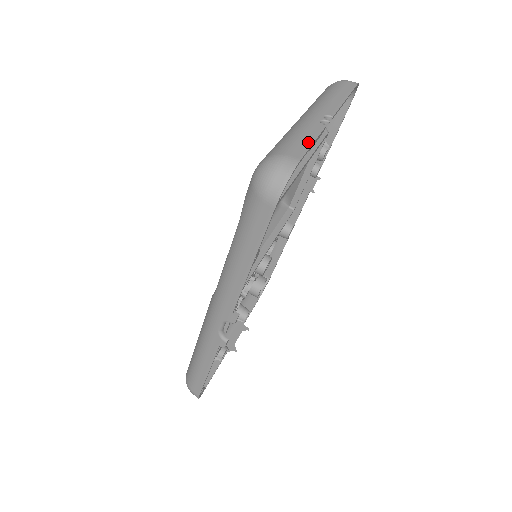
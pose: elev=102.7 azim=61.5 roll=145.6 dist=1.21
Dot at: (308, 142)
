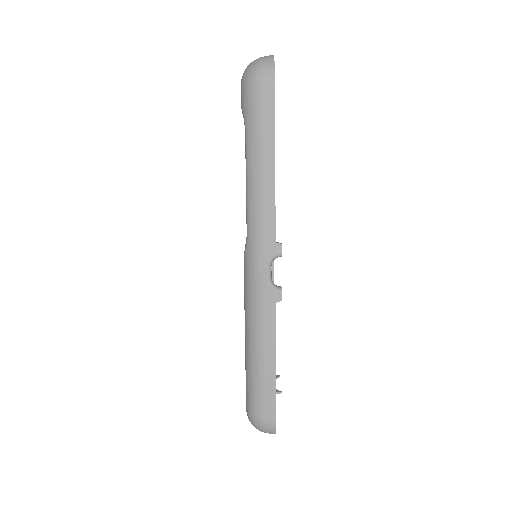
Dot at: occluded
